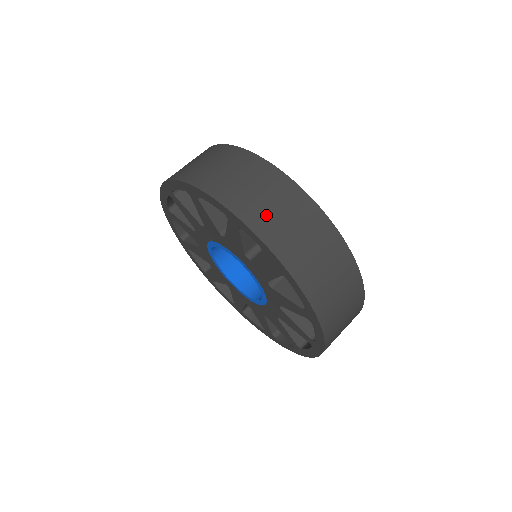
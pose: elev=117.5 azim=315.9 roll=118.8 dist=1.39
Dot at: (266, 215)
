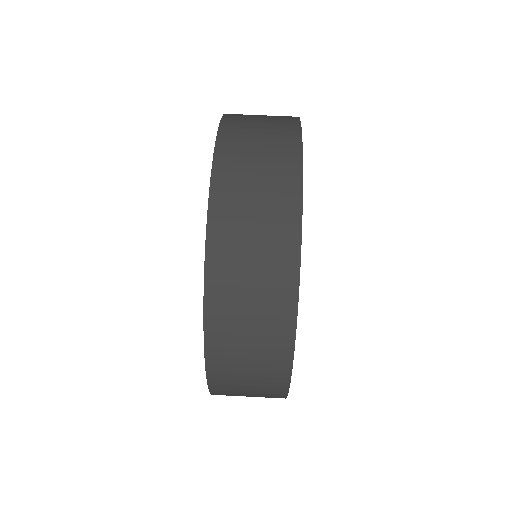
Dot at: (232, 346)
